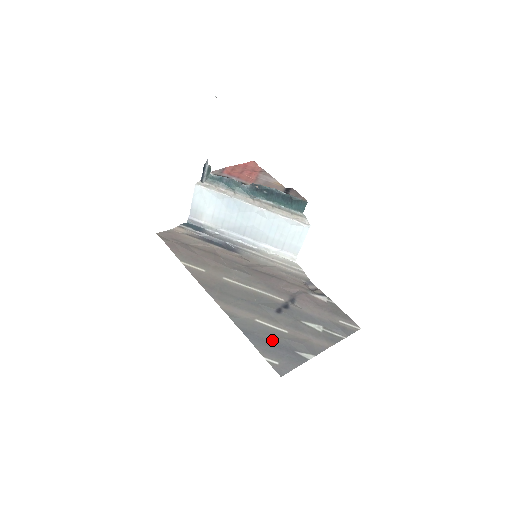
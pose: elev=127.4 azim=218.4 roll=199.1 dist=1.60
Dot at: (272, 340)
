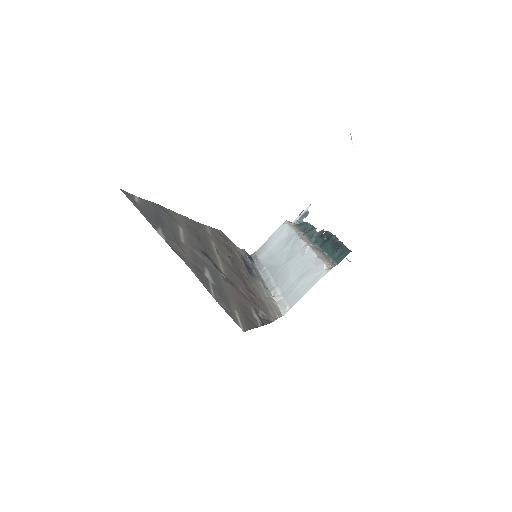
Dot at: (164, 219)
